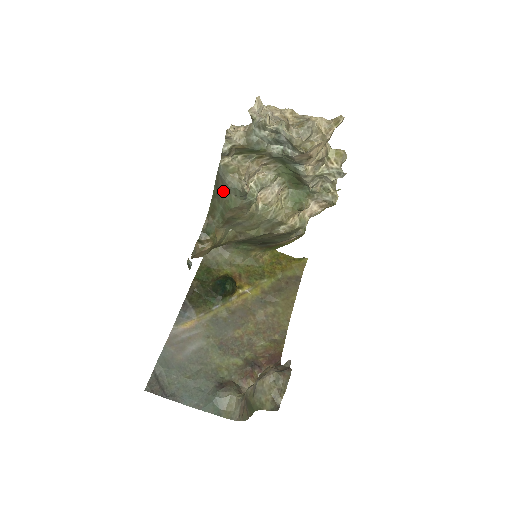
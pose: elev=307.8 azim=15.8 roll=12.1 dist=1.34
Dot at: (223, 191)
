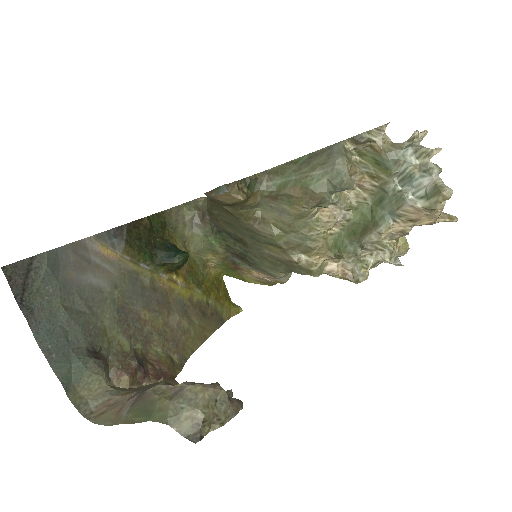
Dot at: (318, 166)
